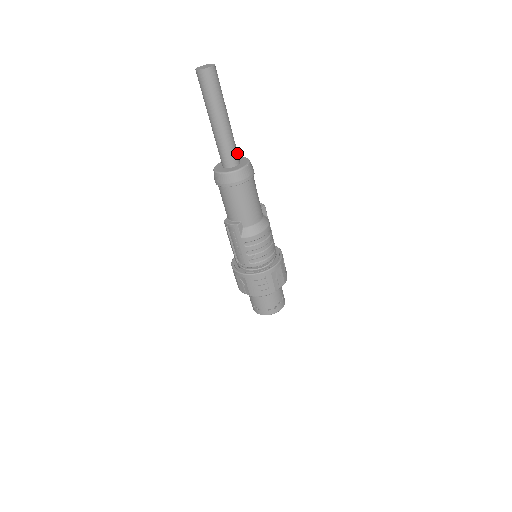
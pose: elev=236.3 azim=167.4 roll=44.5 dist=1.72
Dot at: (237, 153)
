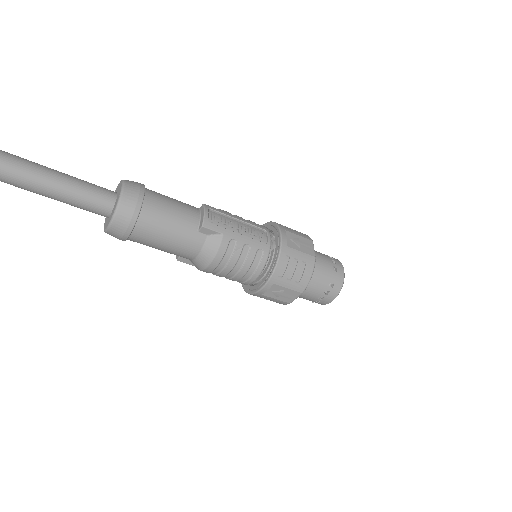
Dot at: (97, 202)
